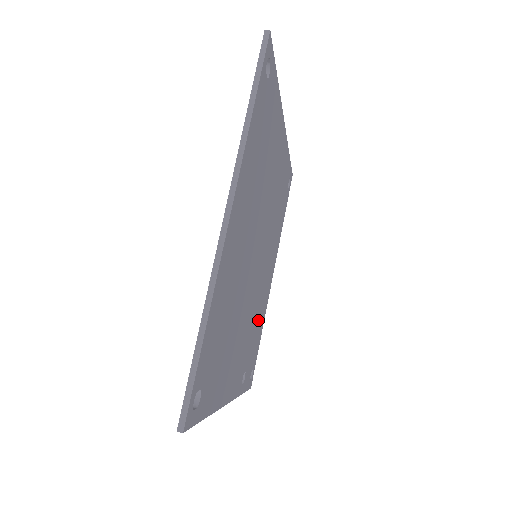
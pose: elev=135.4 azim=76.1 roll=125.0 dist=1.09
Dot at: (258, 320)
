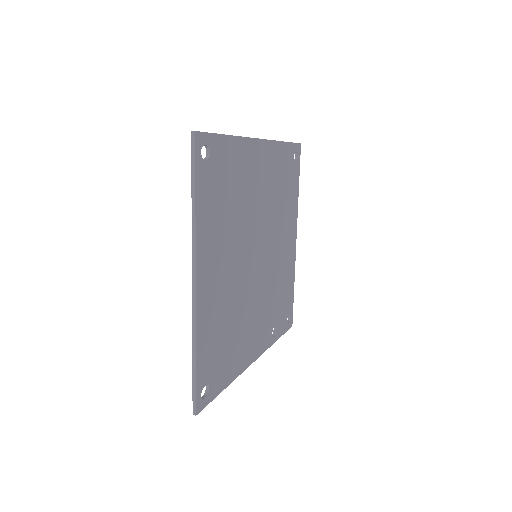
Dot at: (282, 284)
